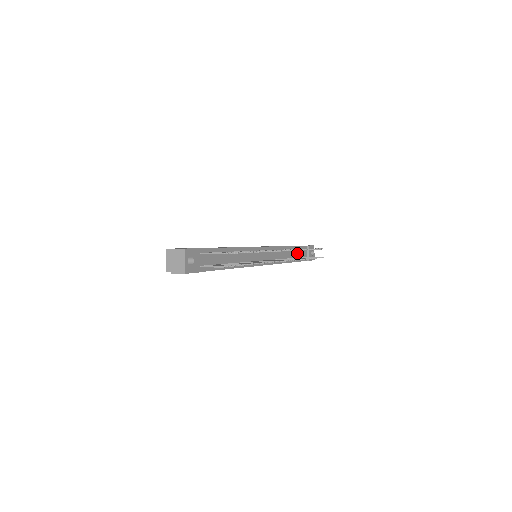
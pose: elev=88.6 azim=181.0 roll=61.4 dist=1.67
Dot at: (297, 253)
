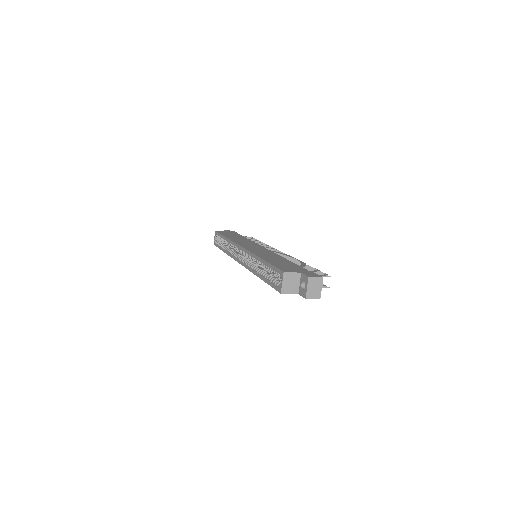
Dot at: occluded
